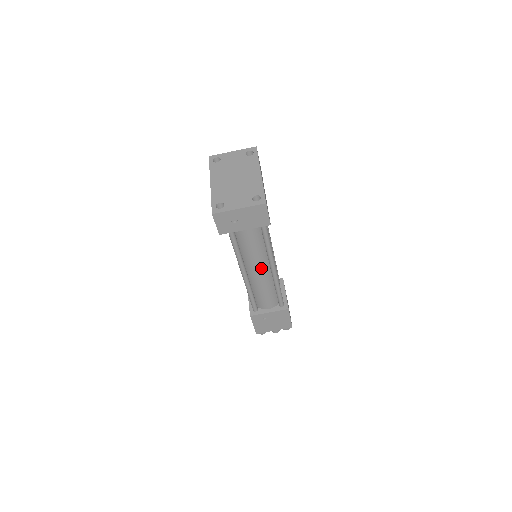
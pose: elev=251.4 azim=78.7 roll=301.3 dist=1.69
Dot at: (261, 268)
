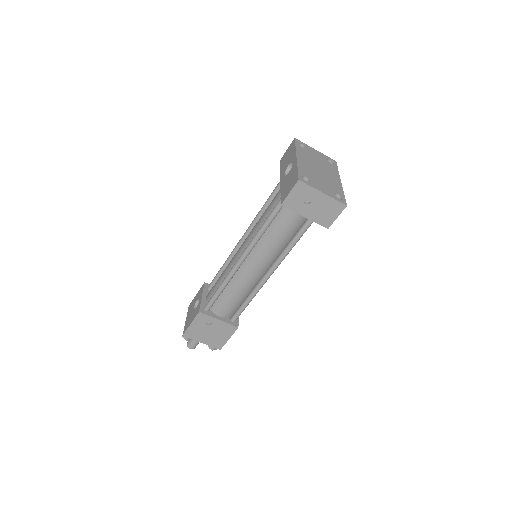
Dot at: (258, 269)
